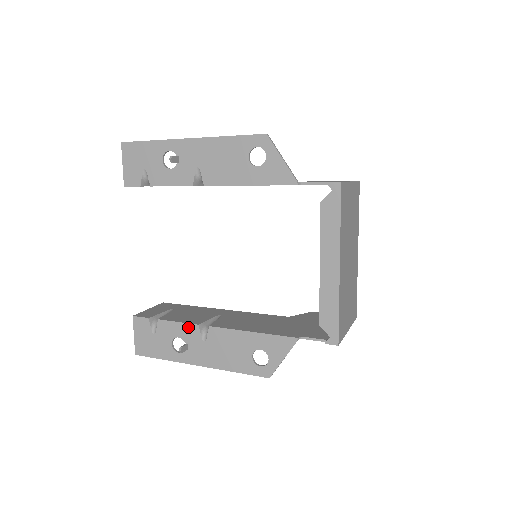
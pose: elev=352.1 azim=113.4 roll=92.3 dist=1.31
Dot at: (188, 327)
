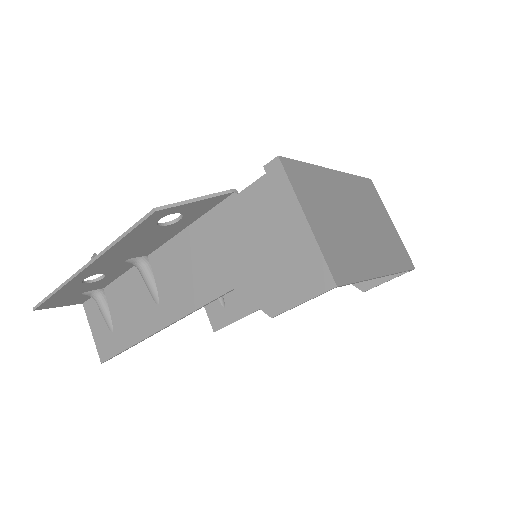
Dot at: (126, 267)
